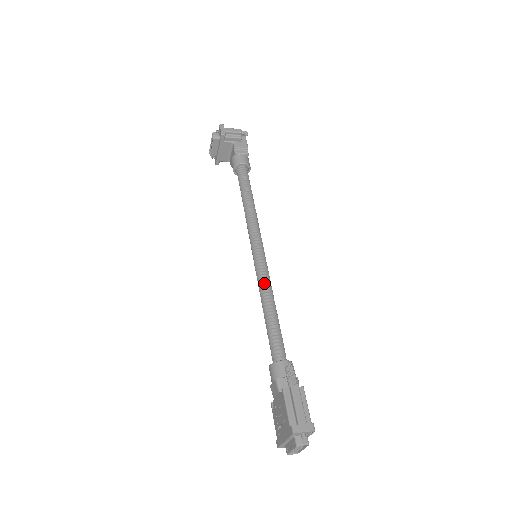
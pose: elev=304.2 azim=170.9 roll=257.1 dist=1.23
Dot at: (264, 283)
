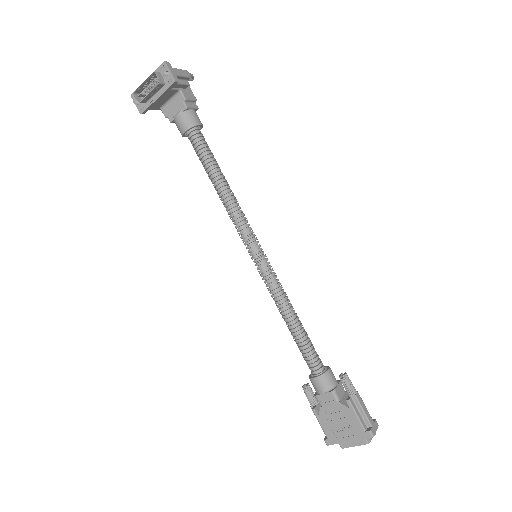
Dot at: (280, 289)
